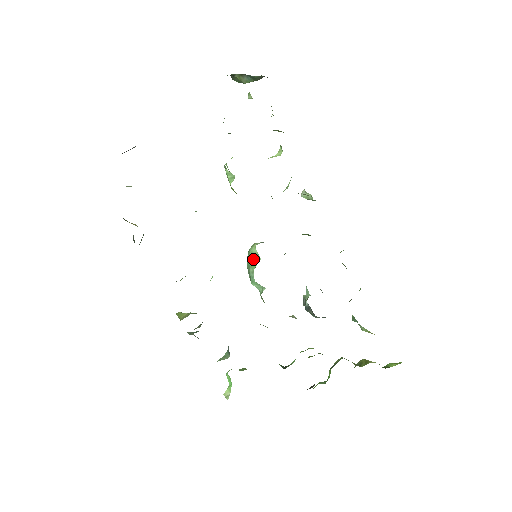
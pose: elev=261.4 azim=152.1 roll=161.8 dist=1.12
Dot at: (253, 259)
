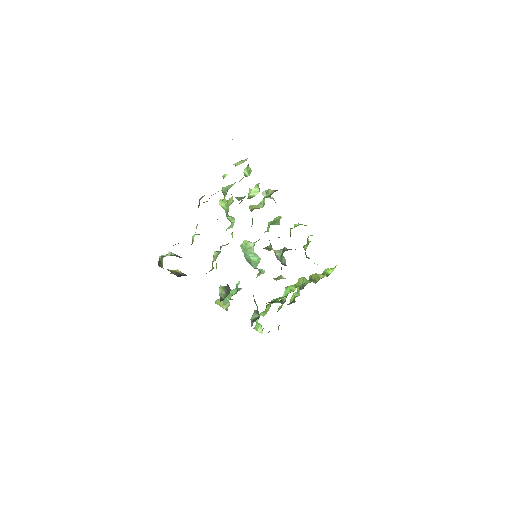
Dot at: (253, 257)
